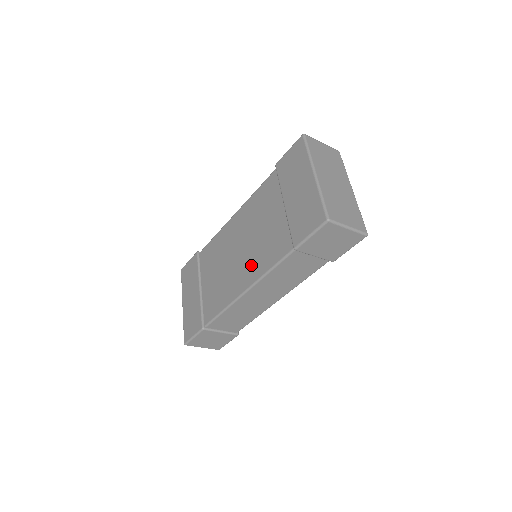
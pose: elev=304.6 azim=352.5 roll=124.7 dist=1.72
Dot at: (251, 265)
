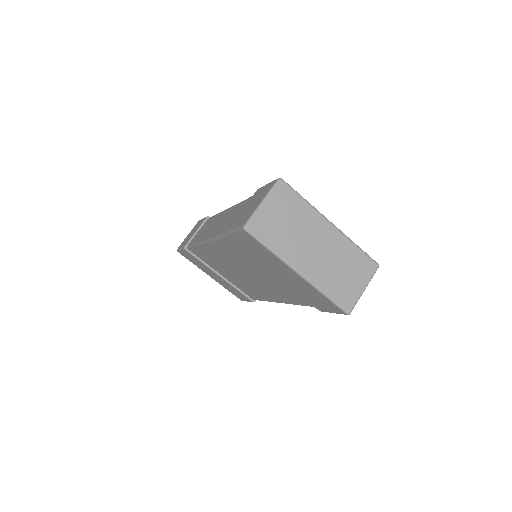
Dot at: (272, 292)
